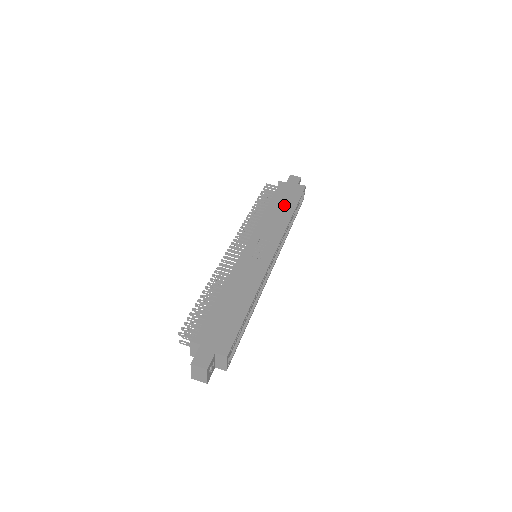
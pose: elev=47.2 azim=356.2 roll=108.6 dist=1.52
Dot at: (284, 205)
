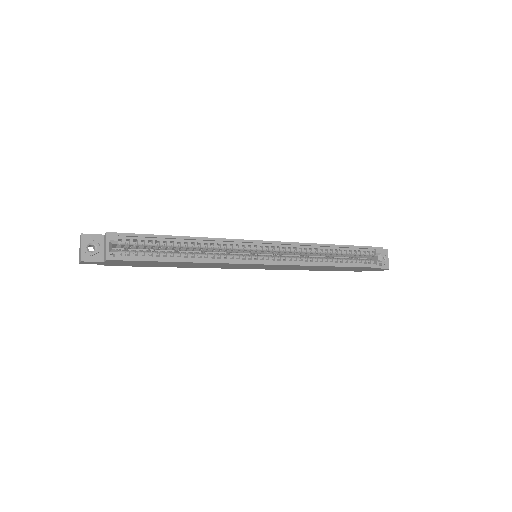
Dot at: occluded
